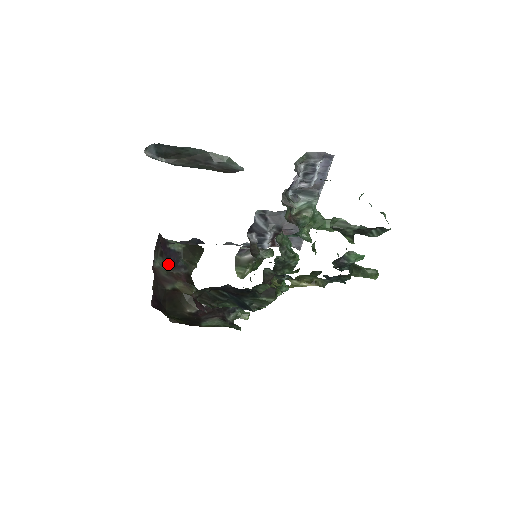
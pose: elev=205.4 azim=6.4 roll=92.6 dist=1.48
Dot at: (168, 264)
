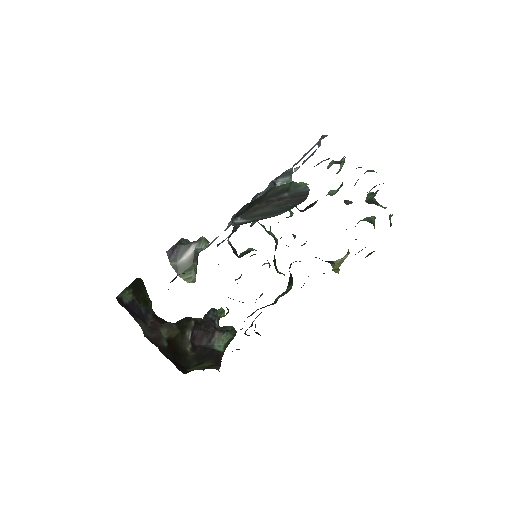
Dot at: (141, 321)
